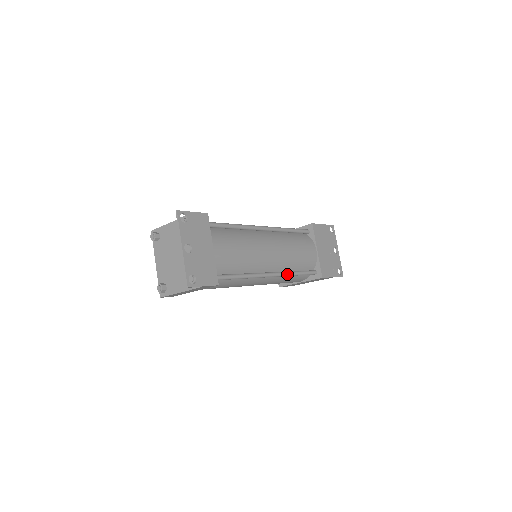
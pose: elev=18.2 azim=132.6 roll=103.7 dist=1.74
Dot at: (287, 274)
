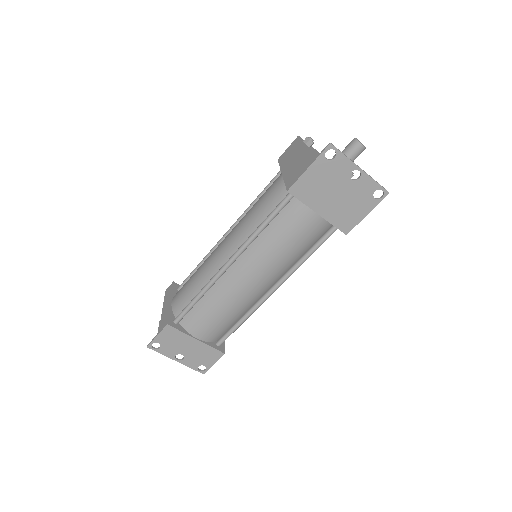
Dot at: (292, 272)
